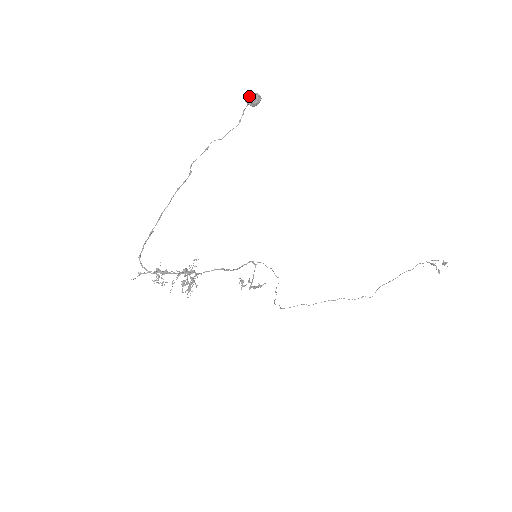
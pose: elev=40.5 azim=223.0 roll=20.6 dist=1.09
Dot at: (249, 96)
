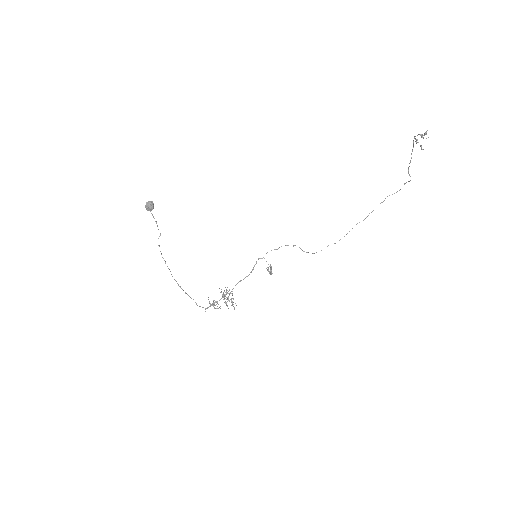
Dot at: occluded
